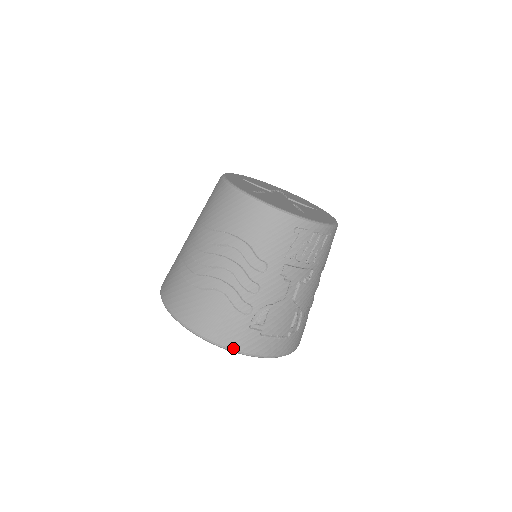
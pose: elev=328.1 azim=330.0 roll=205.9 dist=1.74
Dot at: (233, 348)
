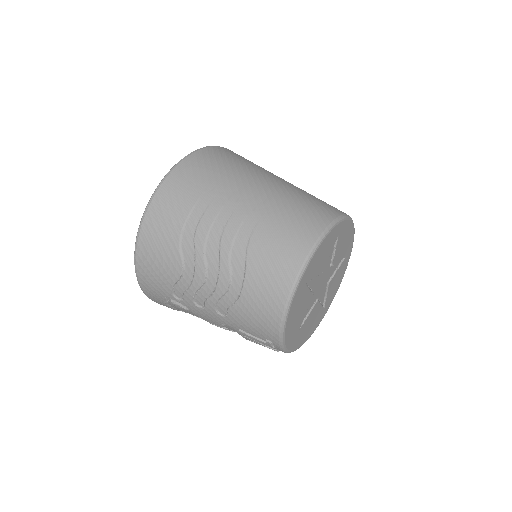
Dot at: (140, 282)
